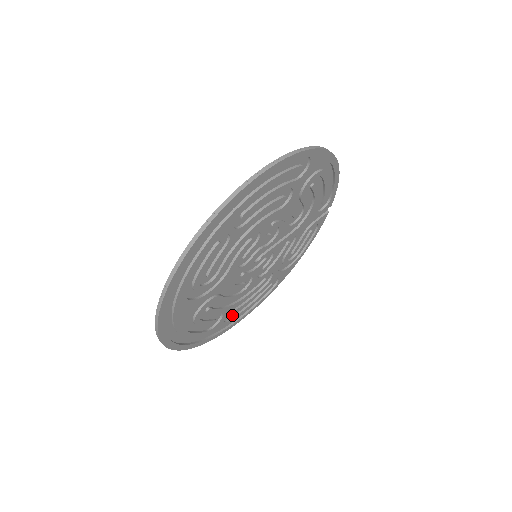
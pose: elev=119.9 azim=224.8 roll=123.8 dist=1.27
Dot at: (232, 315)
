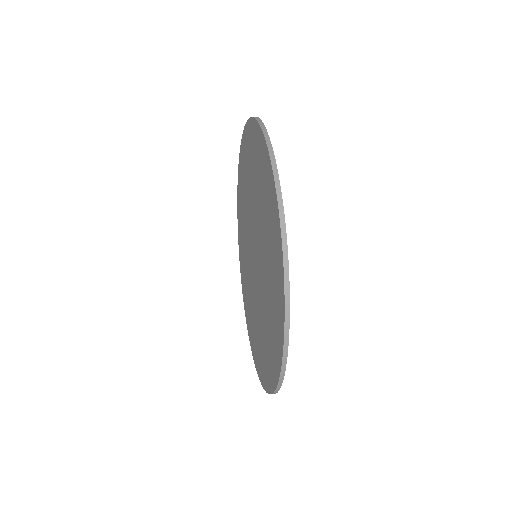
Dot at: (255, 345)
